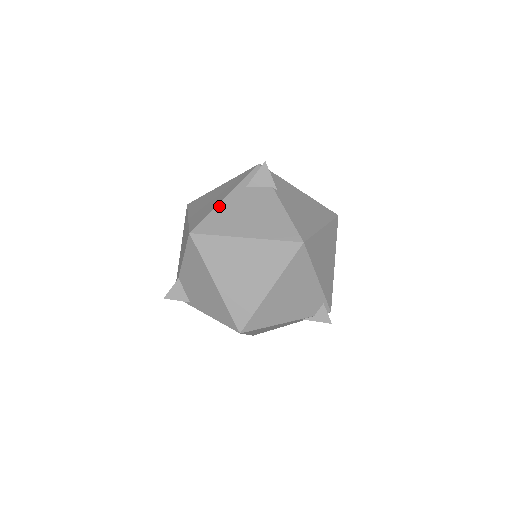
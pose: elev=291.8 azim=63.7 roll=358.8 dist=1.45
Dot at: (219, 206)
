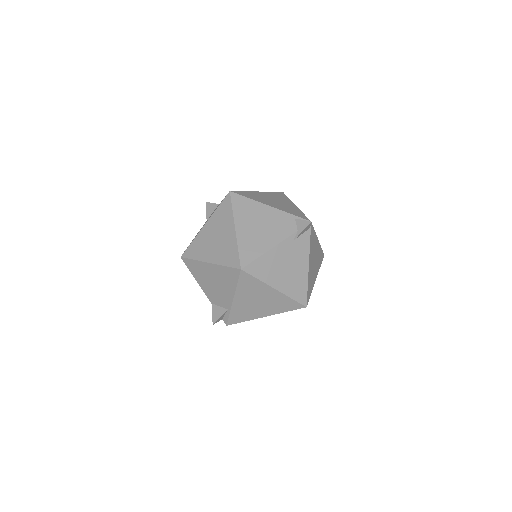
Dot at: occluded
